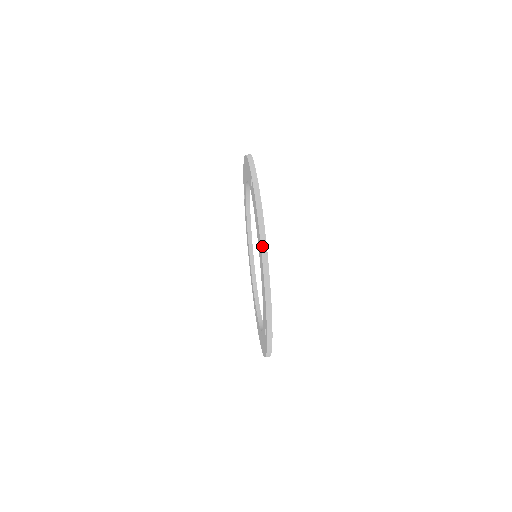
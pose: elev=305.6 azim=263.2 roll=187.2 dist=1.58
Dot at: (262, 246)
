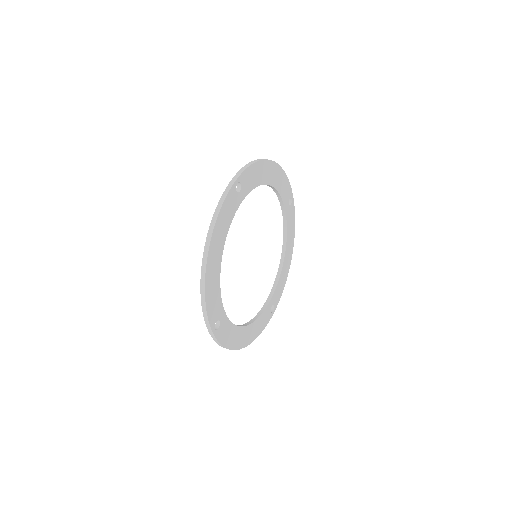
Dot at: (206, 244)
